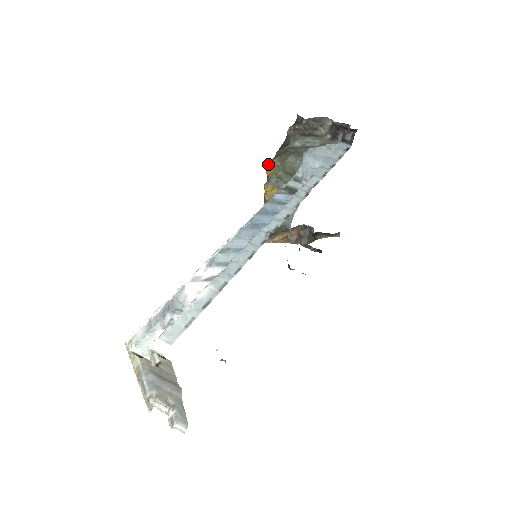
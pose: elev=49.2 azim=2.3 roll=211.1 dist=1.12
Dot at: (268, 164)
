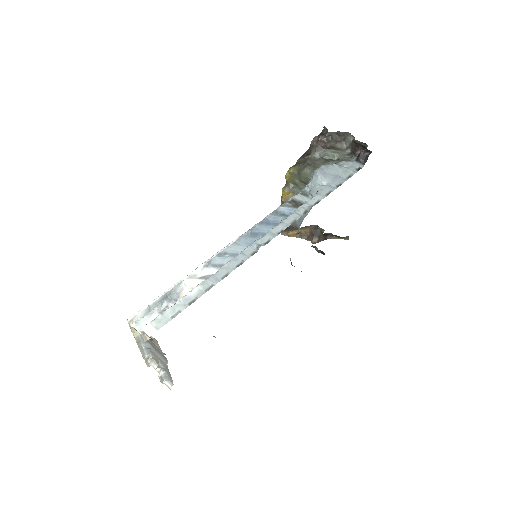
Dot at: (287, 171)
